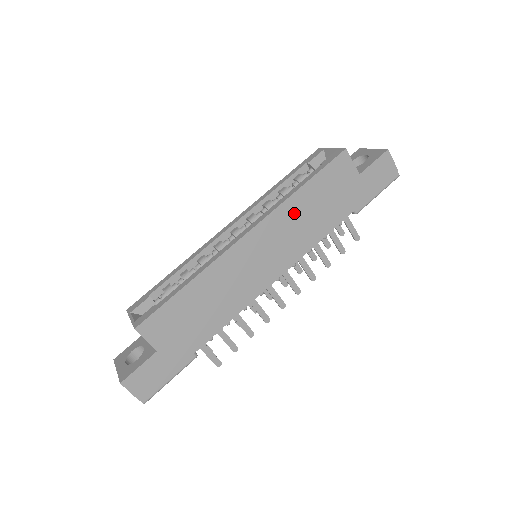
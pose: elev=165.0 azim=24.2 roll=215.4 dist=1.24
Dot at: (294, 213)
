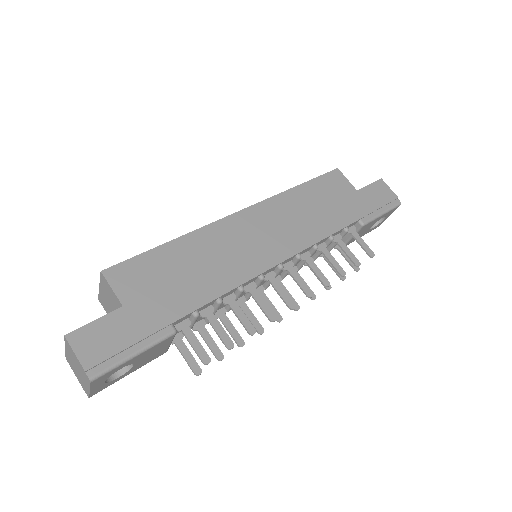
Dot at: (292, 205)
